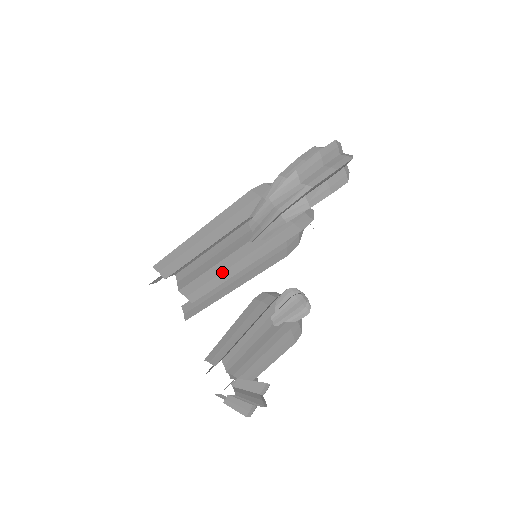
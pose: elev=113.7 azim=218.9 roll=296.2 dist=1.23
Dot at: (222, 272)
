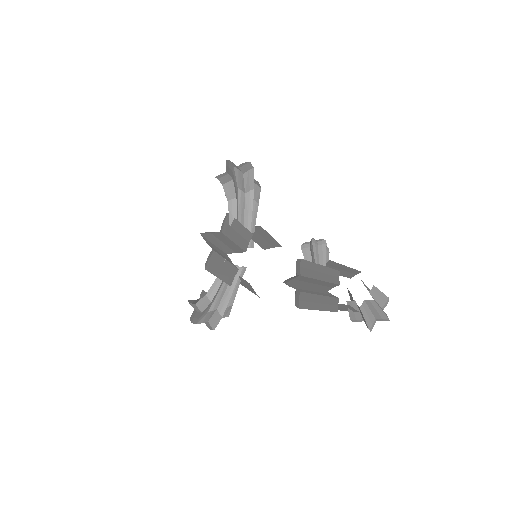
Dot at: (266, 240)
